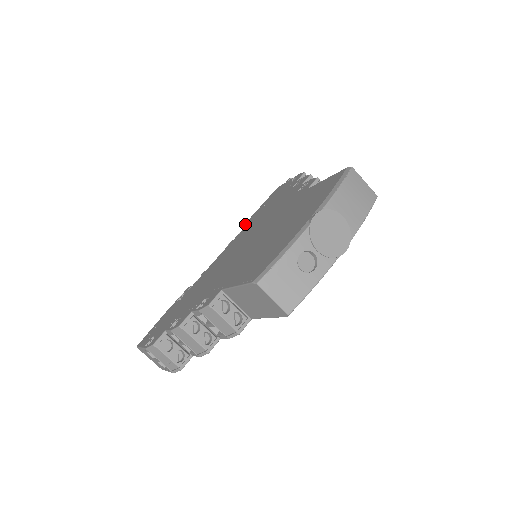
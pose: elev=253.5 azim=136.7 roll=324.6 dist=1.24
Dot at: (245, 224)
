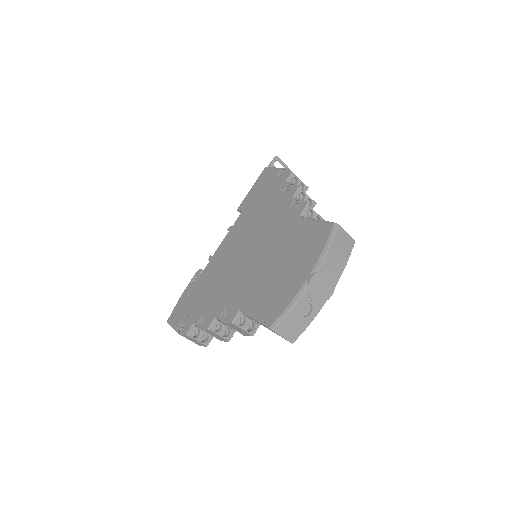
Dot at: (240, 208)
